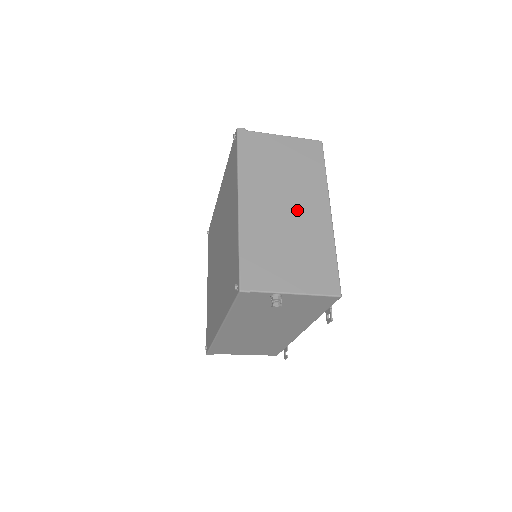
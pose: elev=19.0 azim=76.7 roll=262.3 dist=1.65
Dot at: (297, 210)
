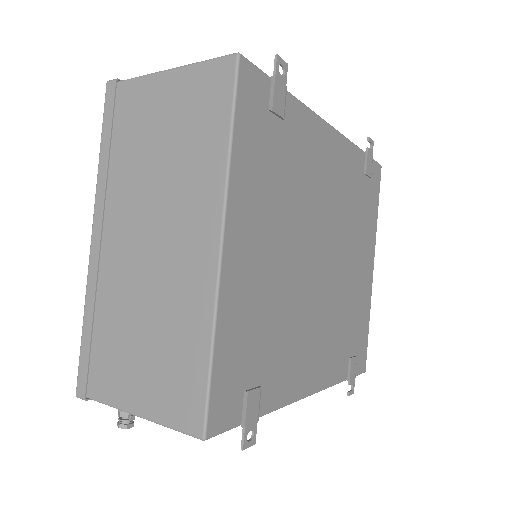
Dot at: (164, 246)
